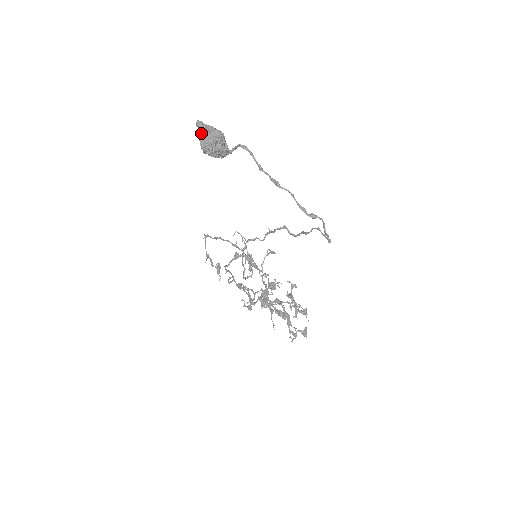
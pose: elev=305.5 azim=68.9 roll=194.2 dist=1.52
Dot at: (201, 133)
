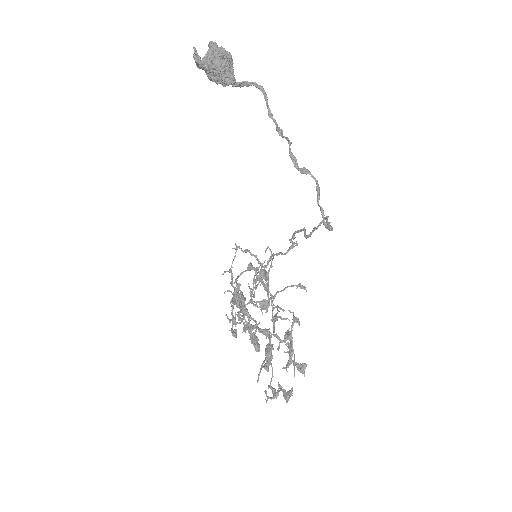
Dot at: (208, 52)
